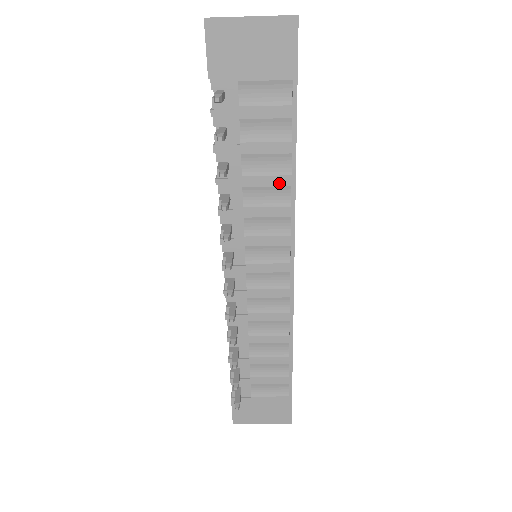
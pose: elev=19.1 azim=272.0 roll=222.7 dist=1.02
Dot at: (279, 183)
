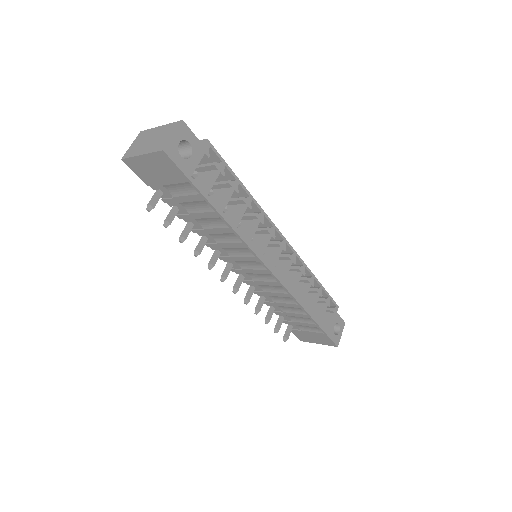
Dot at: (226, 232)
